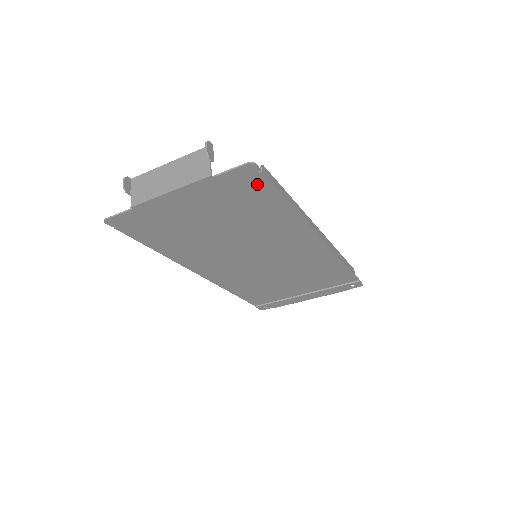
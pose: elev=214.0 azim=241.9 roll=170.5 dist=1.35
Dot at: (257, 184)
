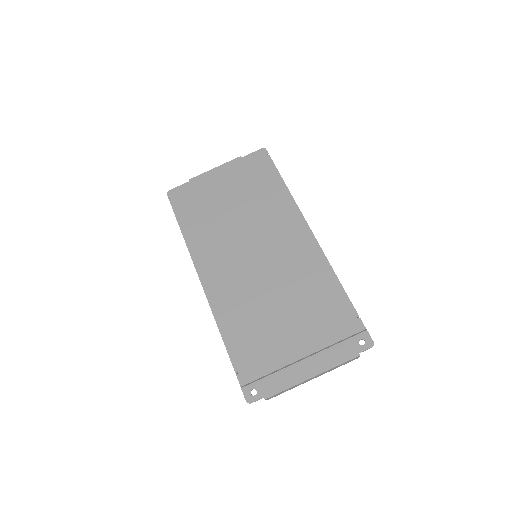
Dot at: (265, 164)
